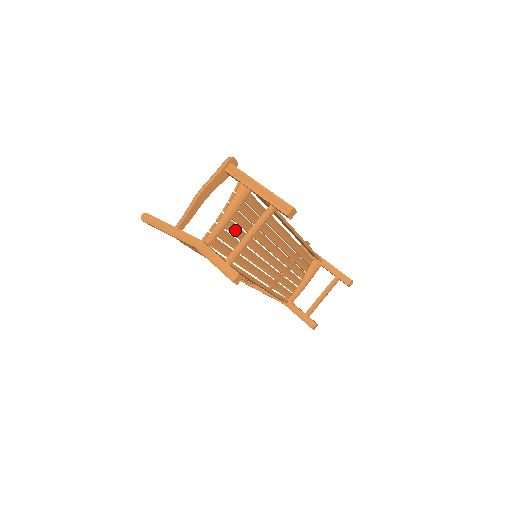
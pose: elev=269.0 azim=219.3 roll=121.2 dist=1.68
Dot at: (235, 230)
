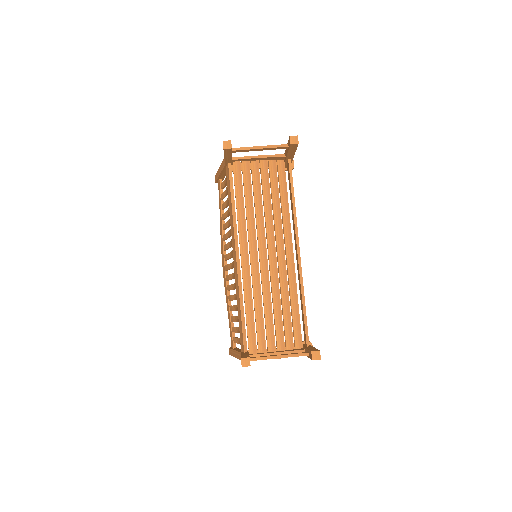
Dot at: (256, 183)
